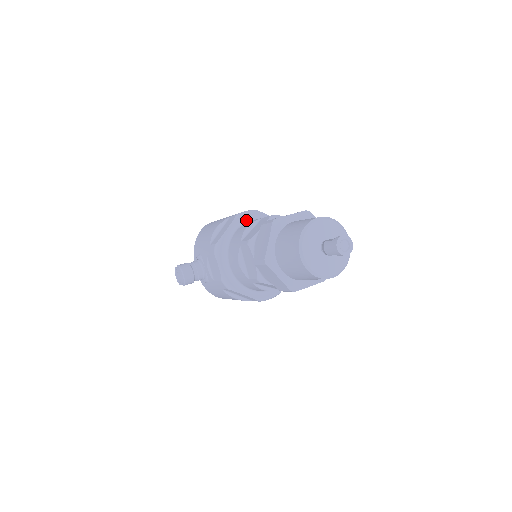
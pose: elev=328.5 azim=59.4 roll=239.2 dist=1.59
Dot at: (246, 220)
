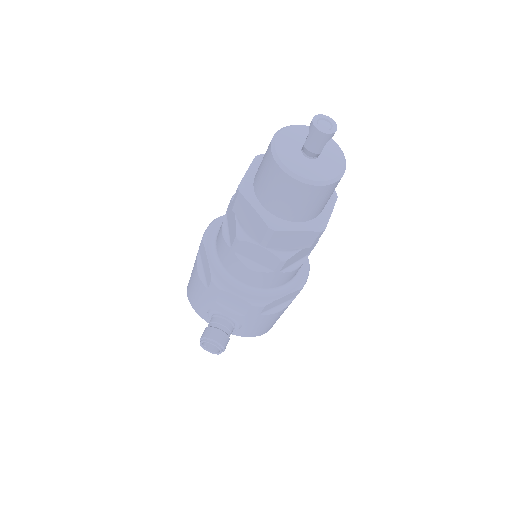
Dot at: (215, 235)
